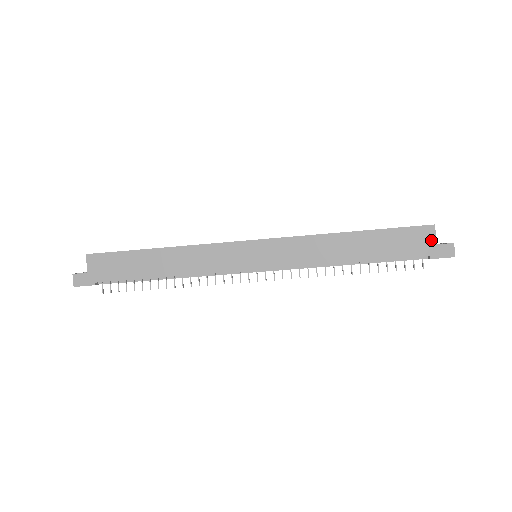
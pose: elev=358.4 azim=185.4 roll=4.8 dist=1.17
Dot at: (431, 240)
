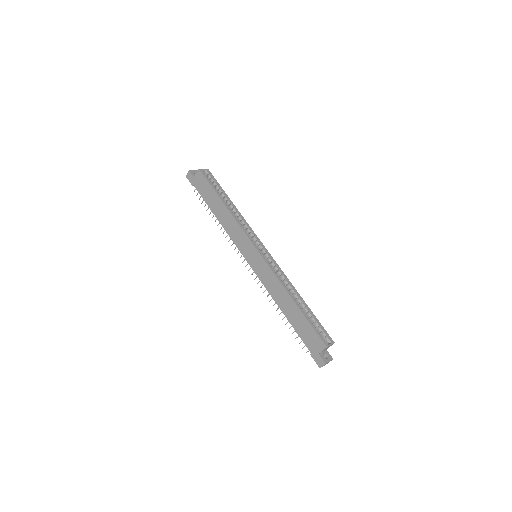
Dot at: (319, 350)
